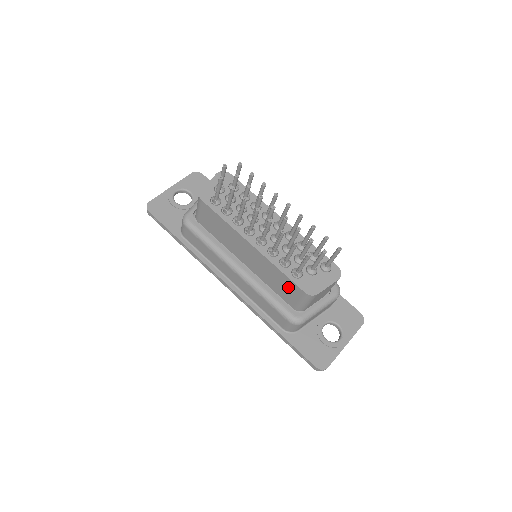
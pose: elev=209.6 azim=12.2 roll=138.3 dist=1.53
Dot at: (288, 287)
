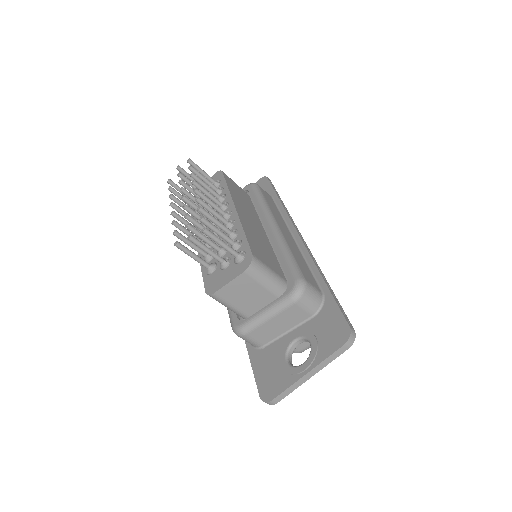
Dot at: occluded
